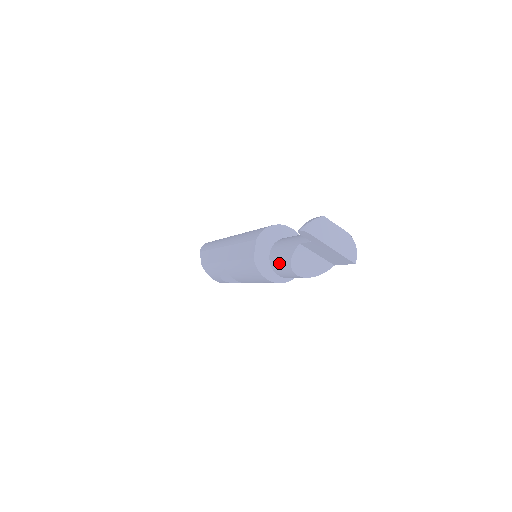
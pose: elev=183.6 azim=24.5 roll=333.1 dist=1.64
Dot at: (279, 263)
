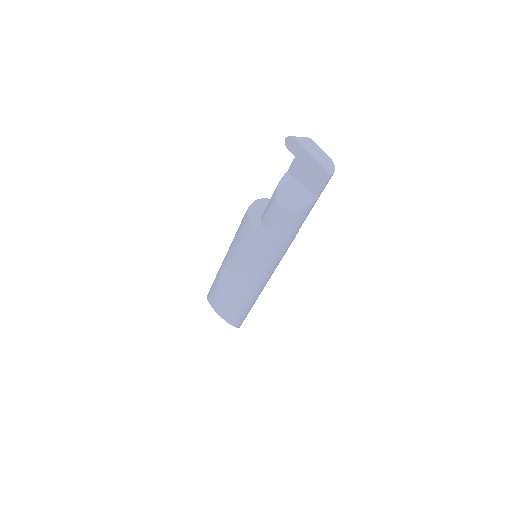
Dot at: (268, 206)
